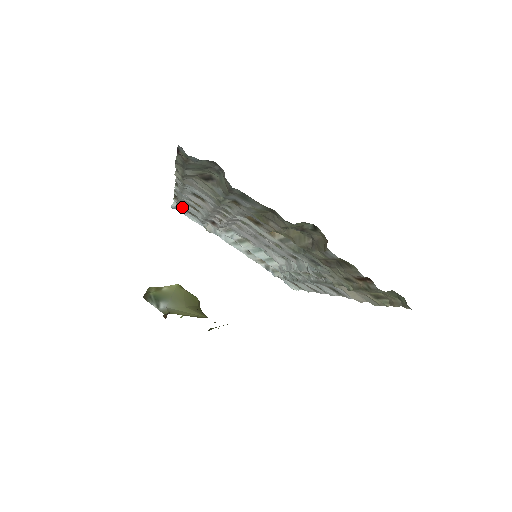
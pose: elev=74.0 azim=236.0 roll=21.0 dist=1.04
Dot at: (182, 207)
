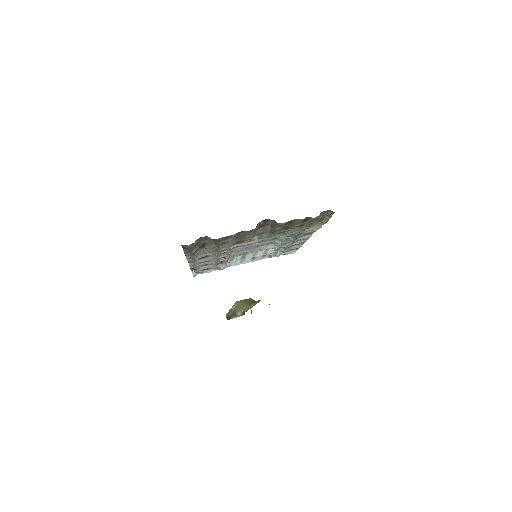
Dot at: occluded
